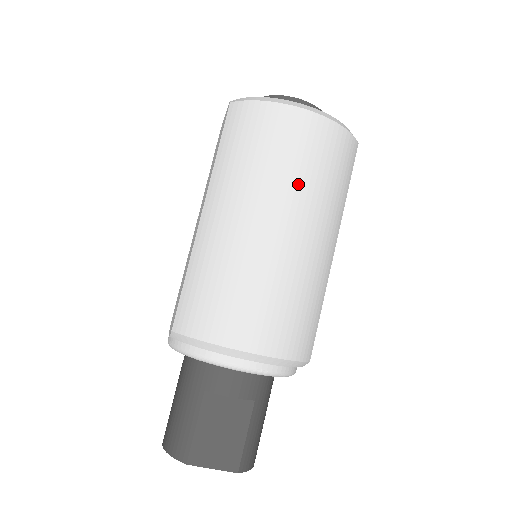
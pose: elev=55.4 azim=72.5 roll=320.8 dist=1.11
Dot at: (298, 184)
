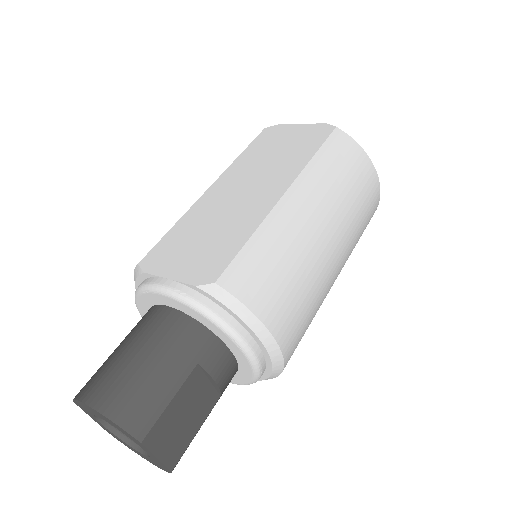
Dot at: (356, 230)
